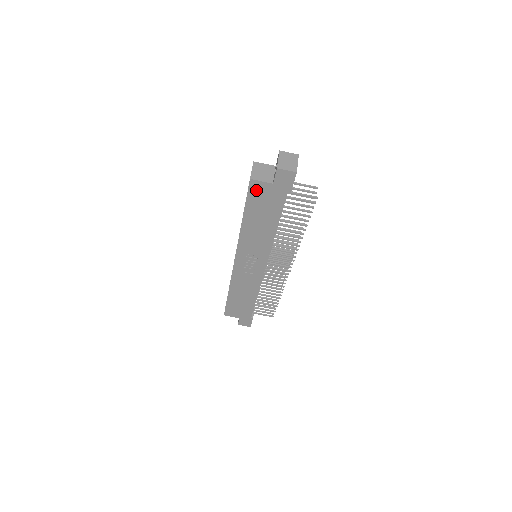
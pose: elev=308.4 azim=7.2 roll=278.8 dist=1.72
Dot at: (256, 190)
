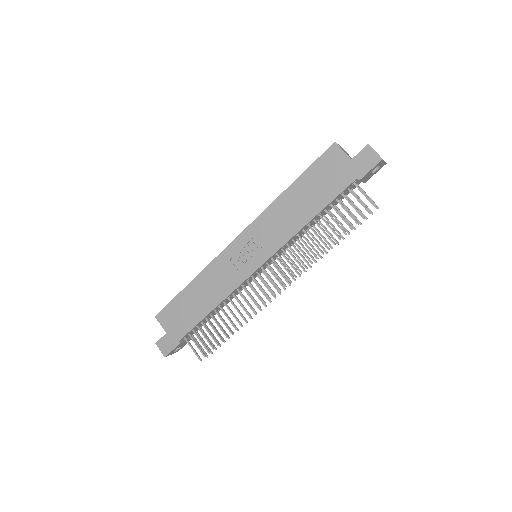
Dot at: (330, 158)
